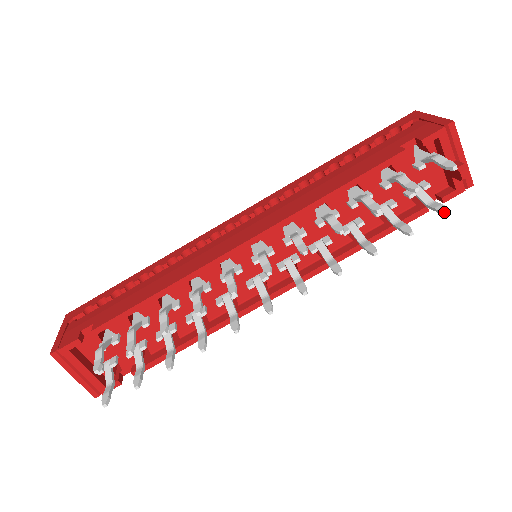
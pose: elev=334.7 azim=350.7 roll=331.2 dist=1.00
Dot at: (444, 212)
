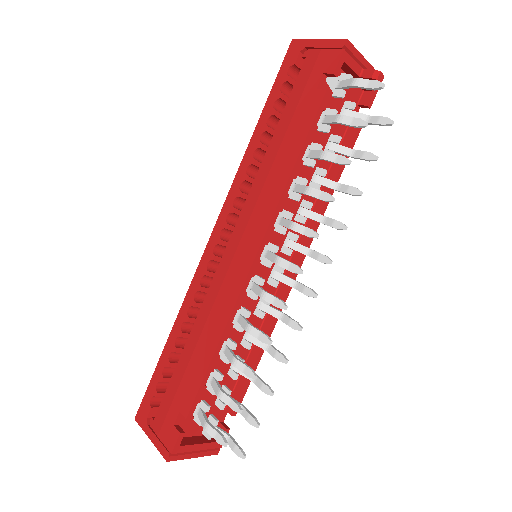
Dot at: (389, 124)
